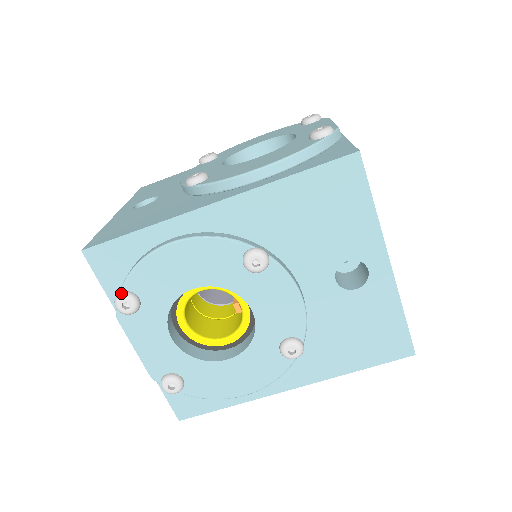
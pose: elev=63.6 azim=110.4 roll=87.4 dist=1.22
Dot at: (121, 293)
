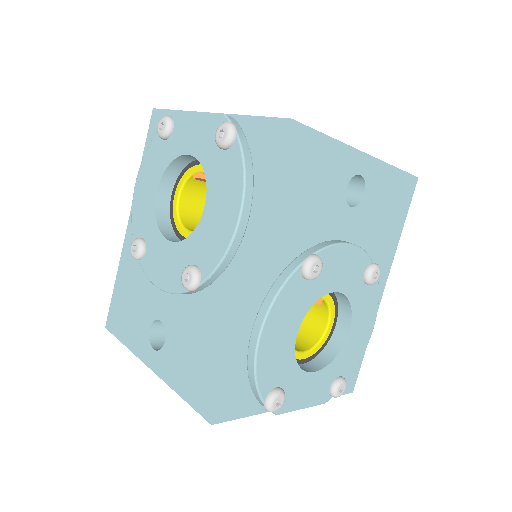
Dot at: (267, 403)
